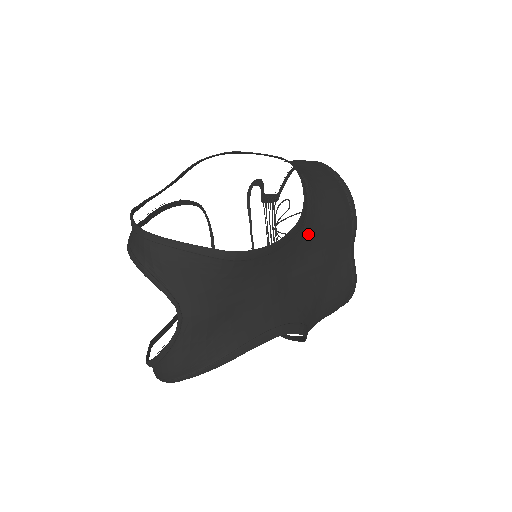
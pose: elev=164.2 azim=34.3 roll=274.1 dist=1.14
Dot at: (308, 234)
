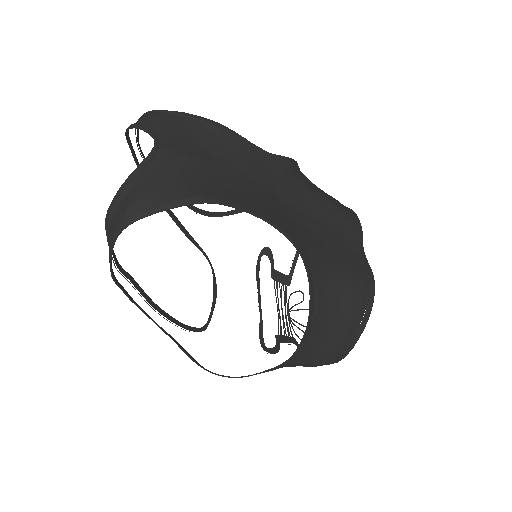
Dot at: (303, 188)
